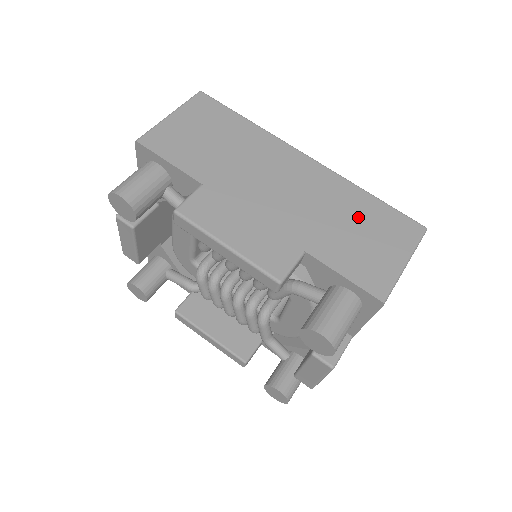
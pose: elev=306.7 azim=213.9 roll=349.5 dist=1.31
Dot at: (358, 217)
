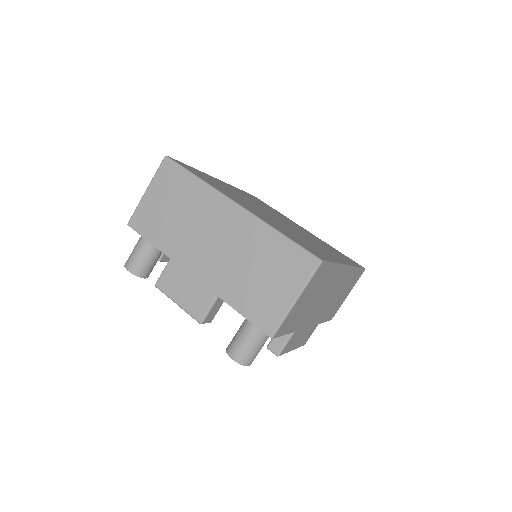
Dot at: (346, 288)
